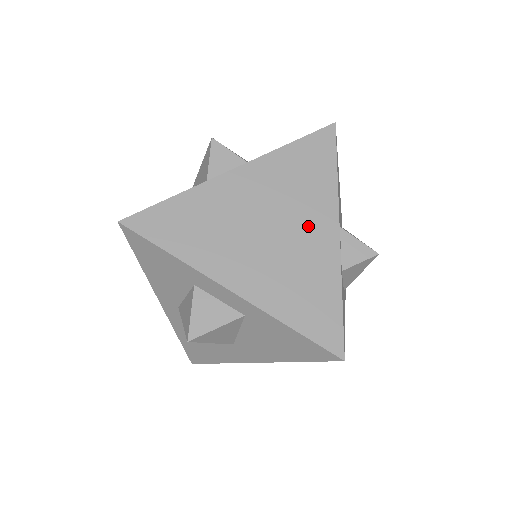
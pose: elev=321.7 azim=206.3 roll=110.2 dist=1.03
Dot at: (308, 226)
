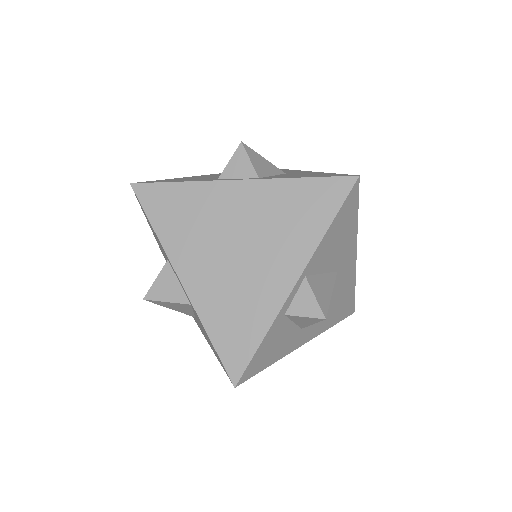
Dot at: (272, 262)
